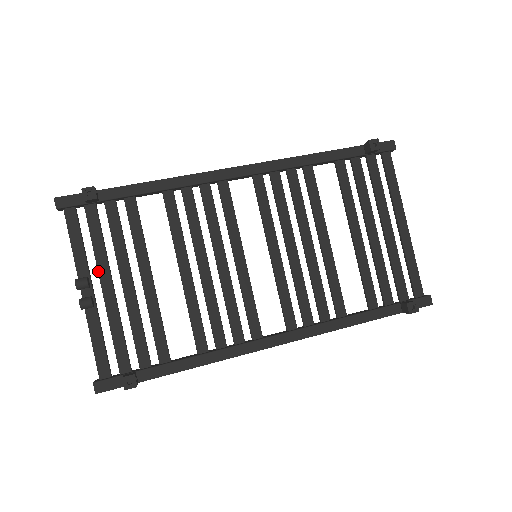
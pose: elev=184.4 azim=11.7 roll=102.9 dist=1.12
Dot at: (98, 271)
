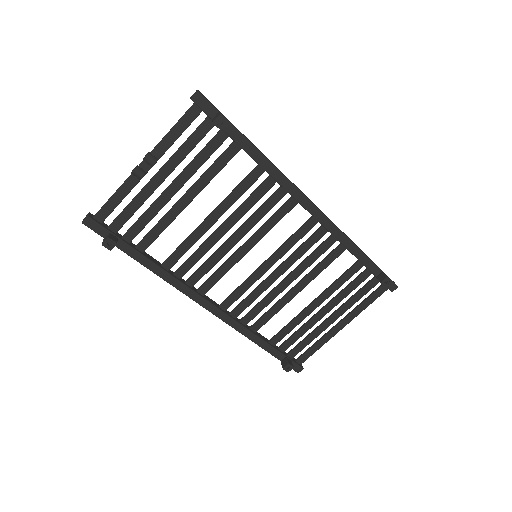
Dot at: (167, 162)
